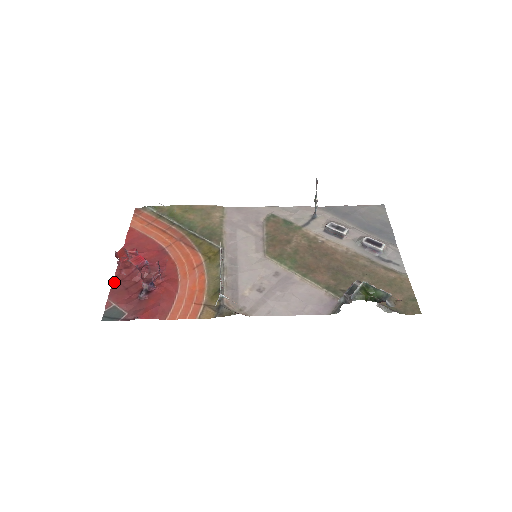
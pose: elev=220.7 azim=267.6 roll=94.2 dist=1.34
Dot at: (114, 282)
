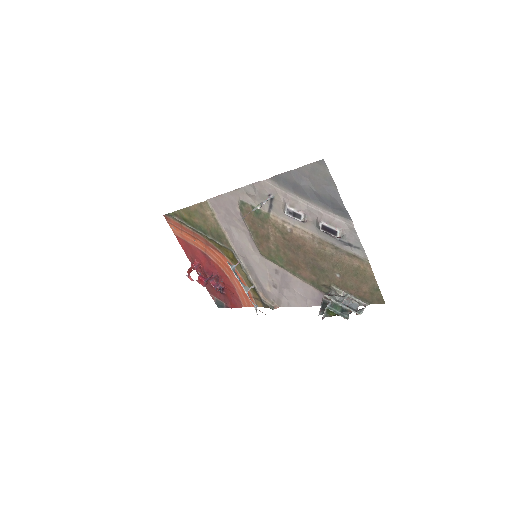
Dot at: occluded
